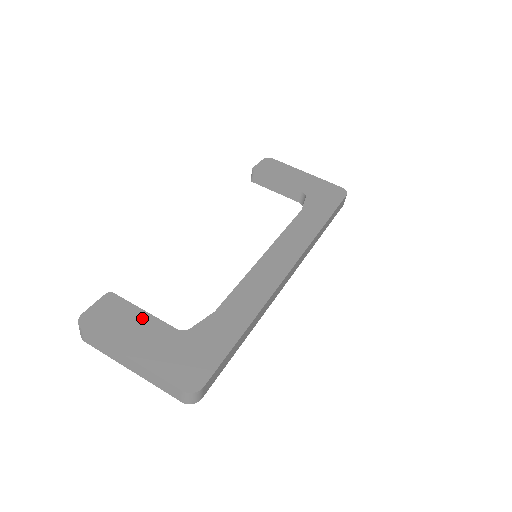
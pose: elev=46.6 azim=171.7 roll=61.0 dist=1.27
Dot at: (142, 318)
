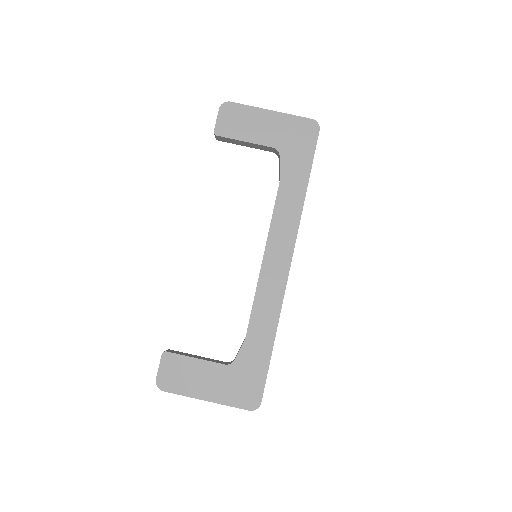
Dot at: (198, 366)
